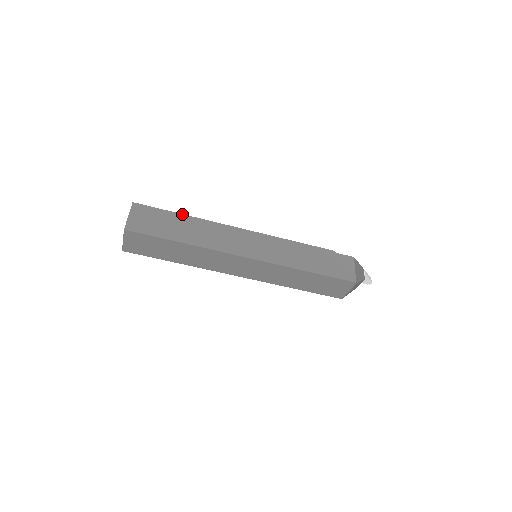
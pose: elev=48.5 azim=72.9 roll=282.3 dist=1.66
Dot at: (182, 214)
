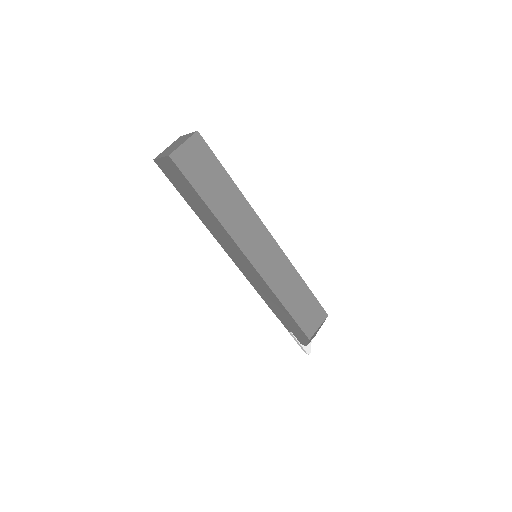
Dot at: occluded
